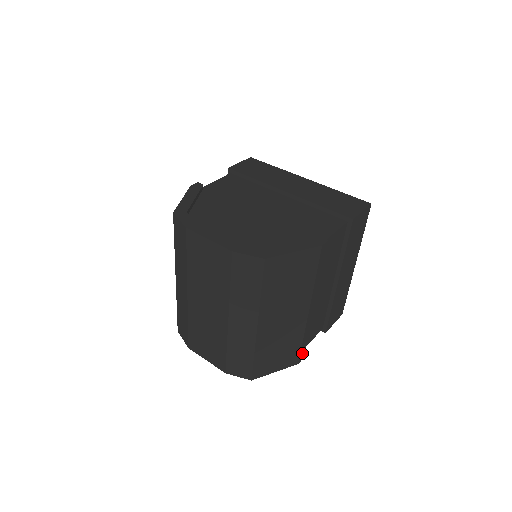
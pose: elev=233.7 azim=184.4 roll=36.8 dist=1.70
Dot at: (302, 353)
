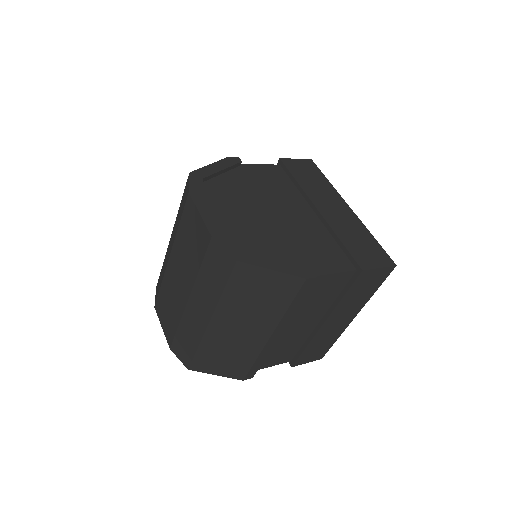
Dot at: (252, 372)
